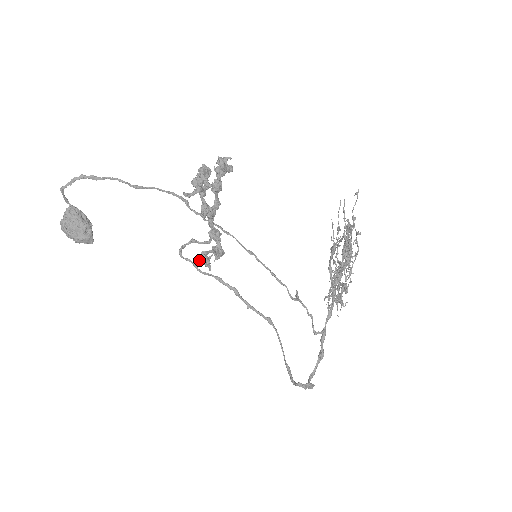
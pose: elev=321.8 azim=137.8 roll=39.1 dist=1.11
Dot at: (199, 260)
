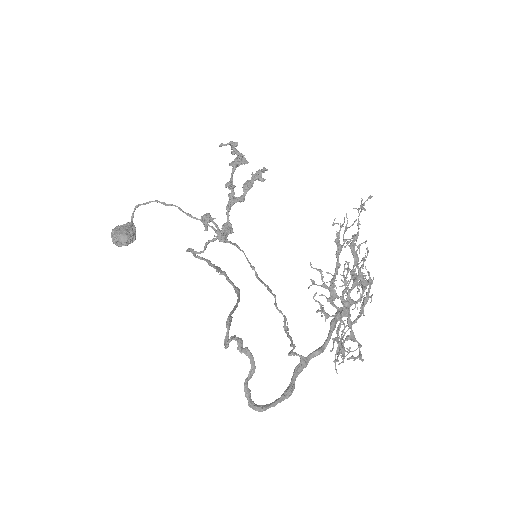
Dot at: (201, 216)
